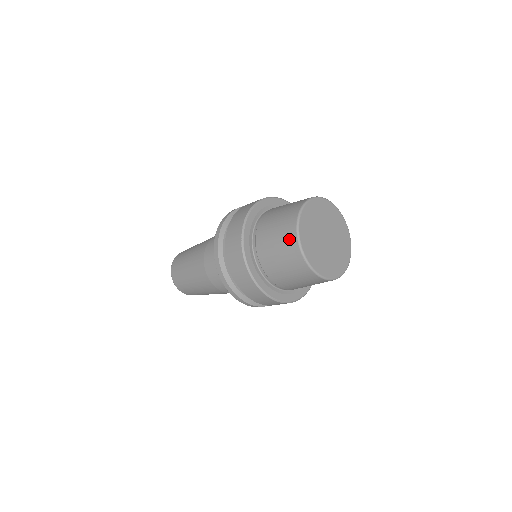
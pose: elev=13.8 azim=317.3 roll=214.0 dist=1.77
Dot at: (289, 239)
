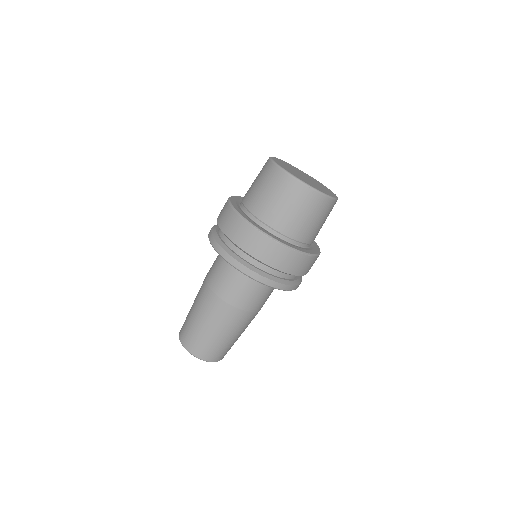
Dot at: occluded
